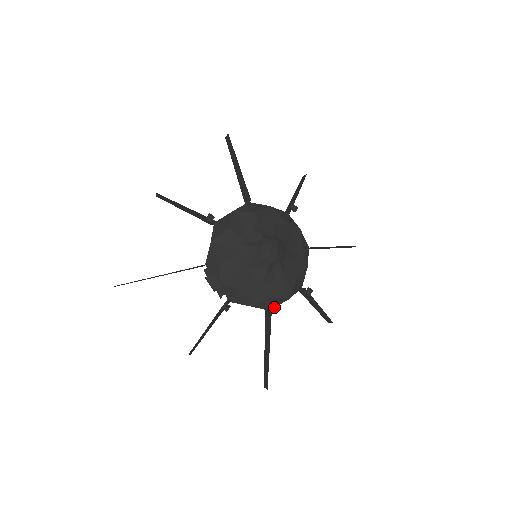
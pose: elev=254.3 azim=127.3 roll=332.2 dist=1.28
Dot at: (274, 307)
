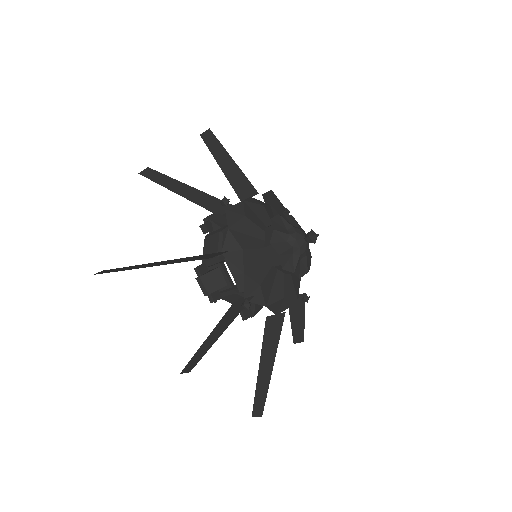
Dot at: (282, 311)
